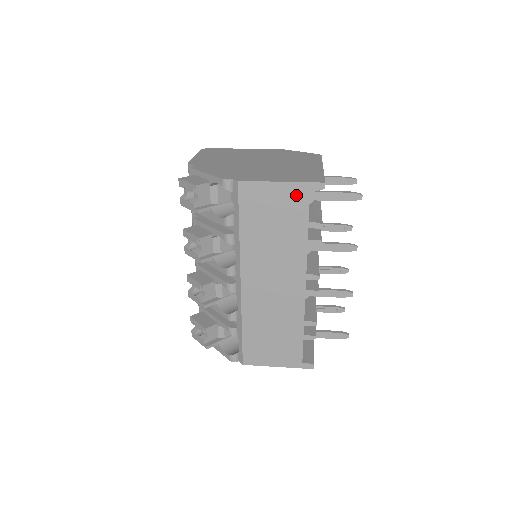
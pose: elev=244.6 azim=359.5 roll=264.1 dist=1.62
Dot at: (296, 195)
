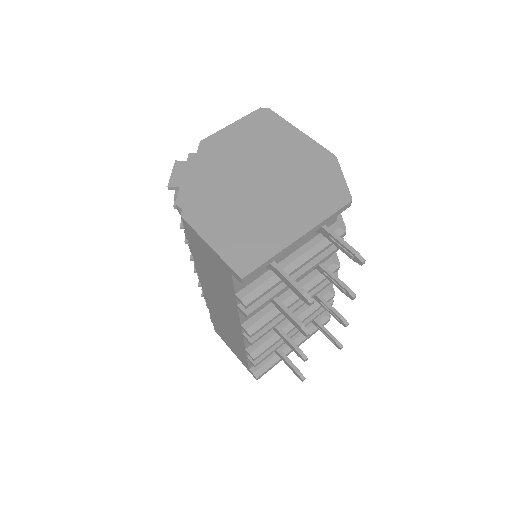
Dot at: (222, 266)
